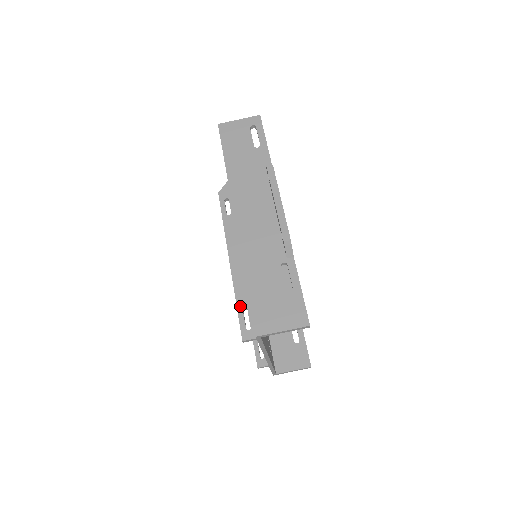
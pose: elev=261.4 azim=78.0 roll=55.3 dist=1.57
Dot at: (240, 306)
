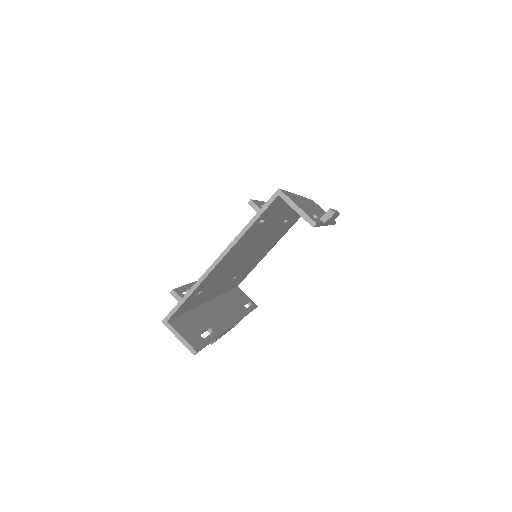
Dot at: (262, 203)
